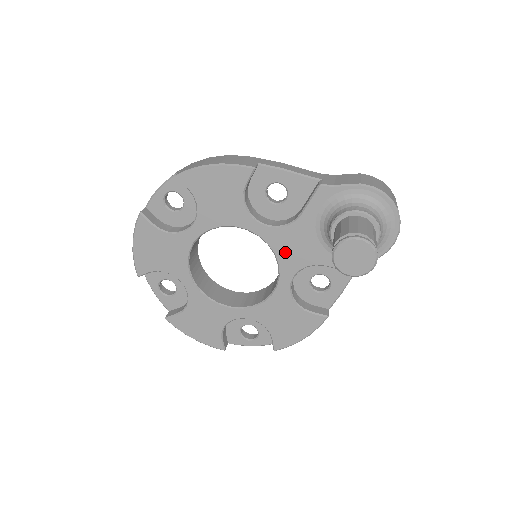
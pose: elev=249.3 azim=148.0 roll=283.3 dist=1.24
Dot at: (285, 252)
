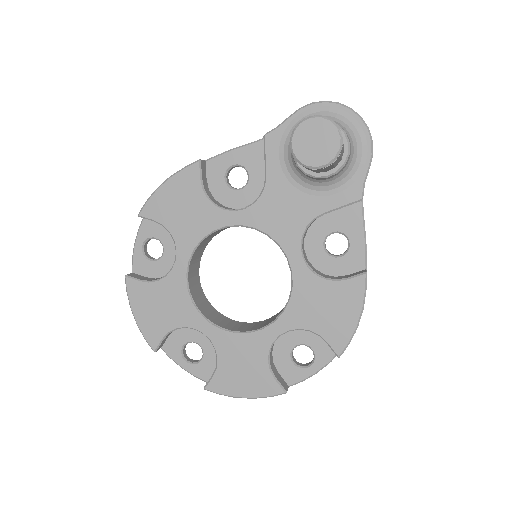
Dot at: (276, 225)
